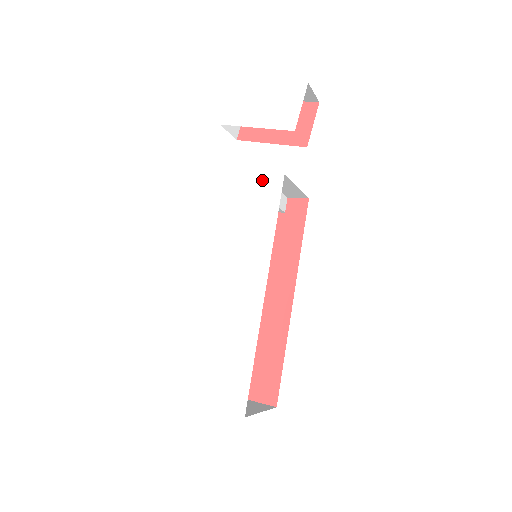
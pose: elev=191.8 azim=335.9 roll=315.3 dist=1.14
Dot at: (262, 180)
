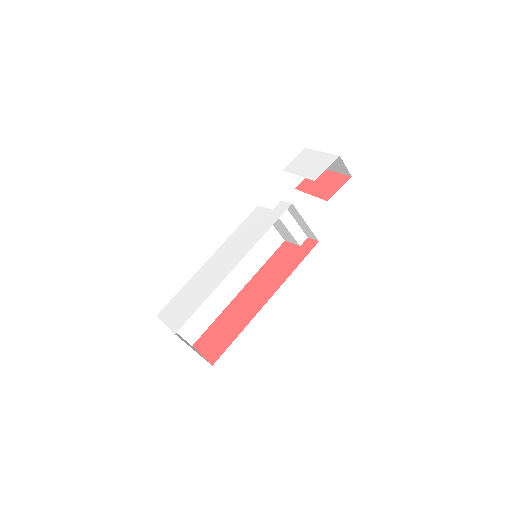
Dot at: (279, 204)
